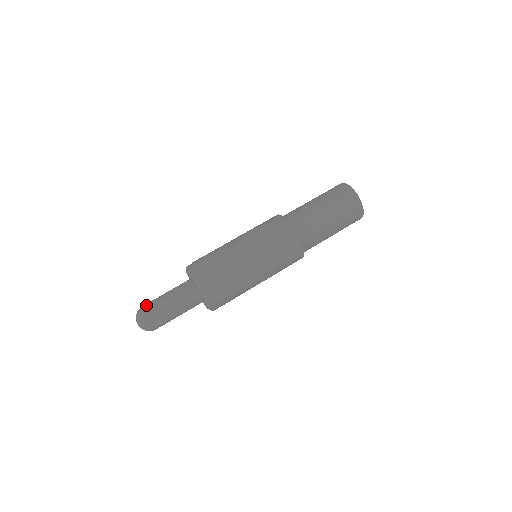
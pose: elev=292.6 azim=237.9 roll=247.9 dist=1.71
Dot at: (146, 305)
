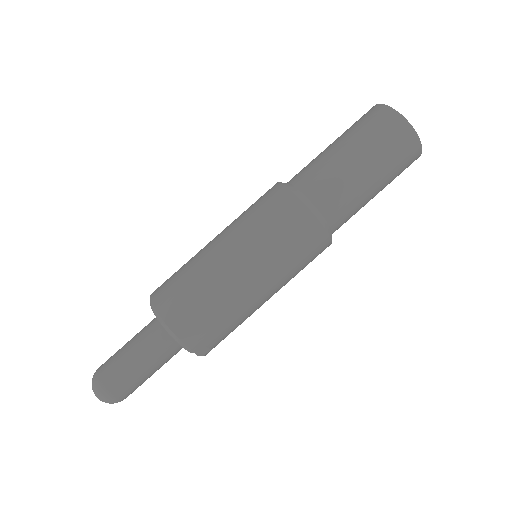
Dot at: occluded
